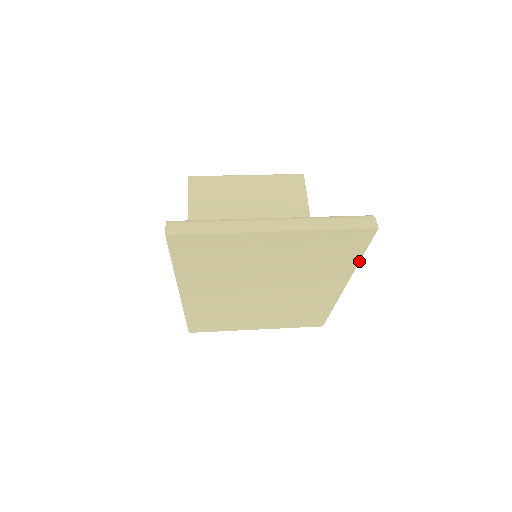
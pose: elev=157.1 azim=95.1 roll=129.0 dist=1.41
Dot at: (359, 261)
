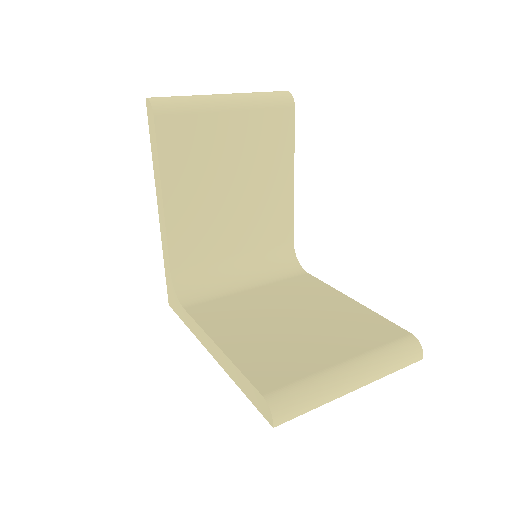
Dot at: occluded
